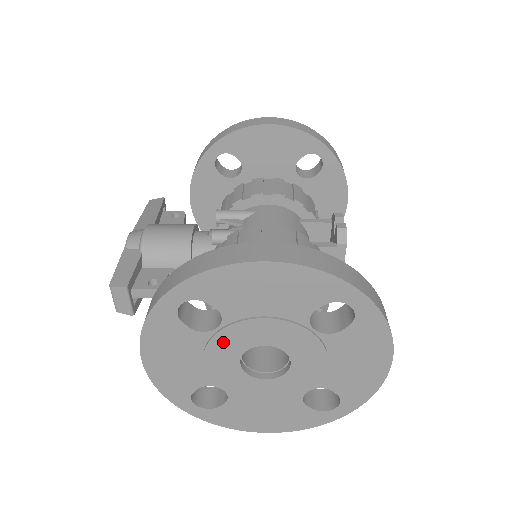
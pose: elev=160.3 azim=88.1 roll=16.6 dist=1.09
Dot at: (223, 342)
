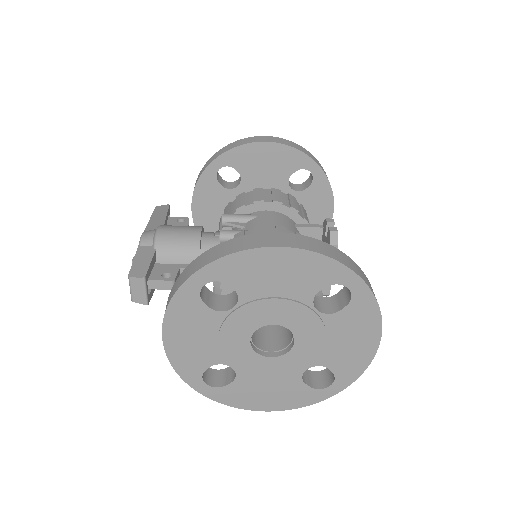
Dot at: (237, 321)
